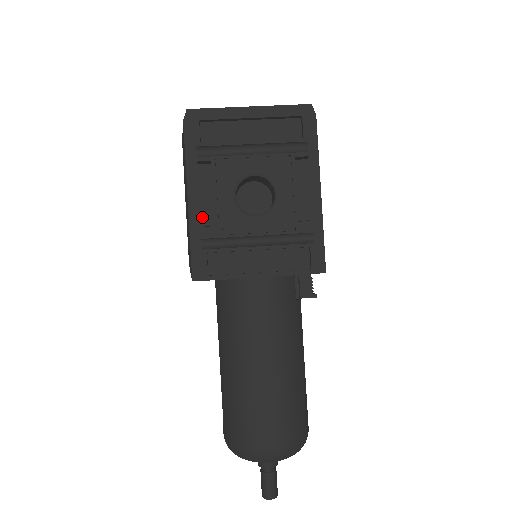
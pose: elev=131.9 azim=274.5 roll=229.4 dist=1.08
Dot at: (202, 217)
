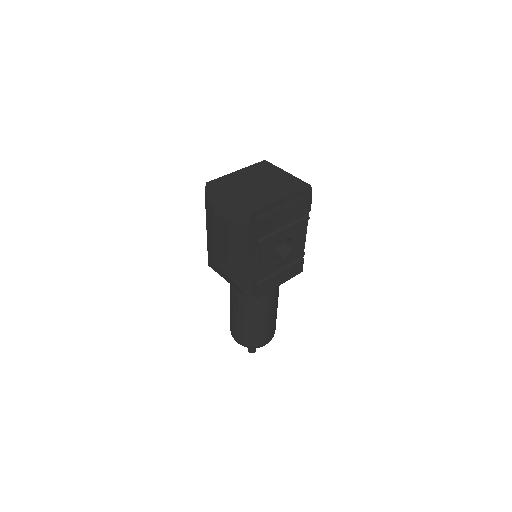
Dot at: (254, 267)
